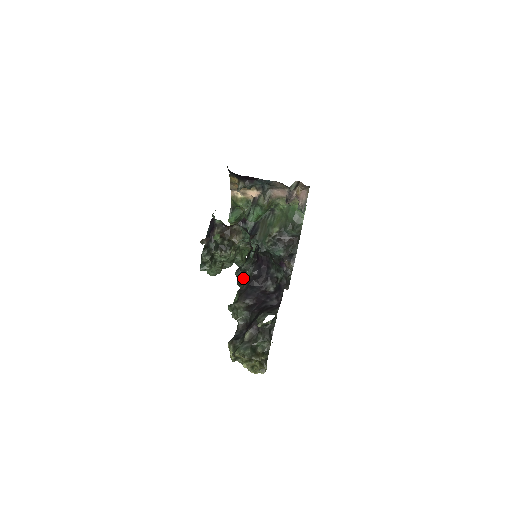
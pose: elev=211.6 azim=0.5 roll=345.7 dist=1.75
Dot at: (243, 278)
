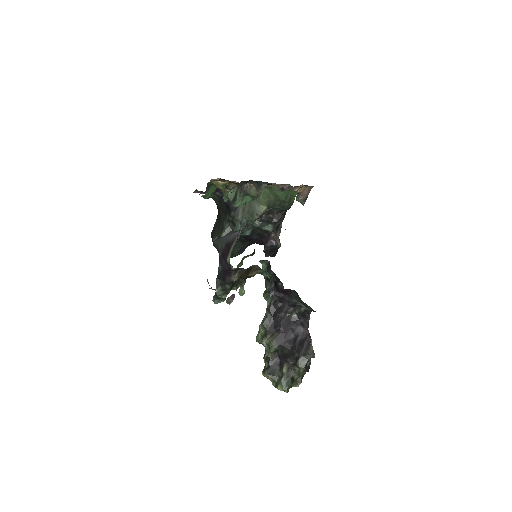
Dot at: occluded
